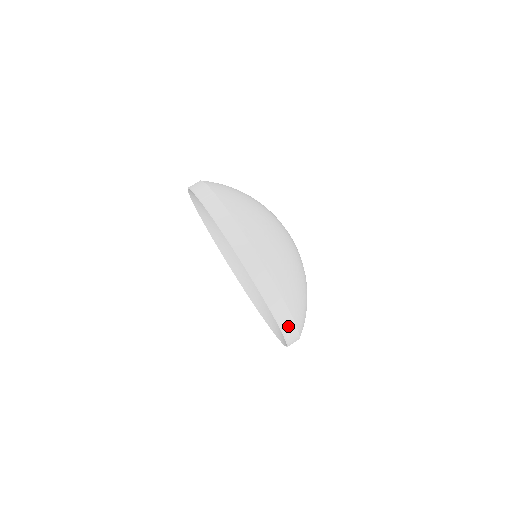
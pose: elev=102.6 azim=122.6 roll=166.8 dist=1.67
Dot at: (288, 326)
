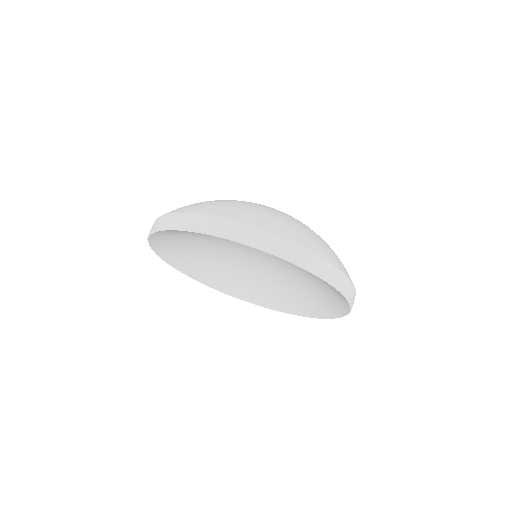
Dot at: (353, 299)
